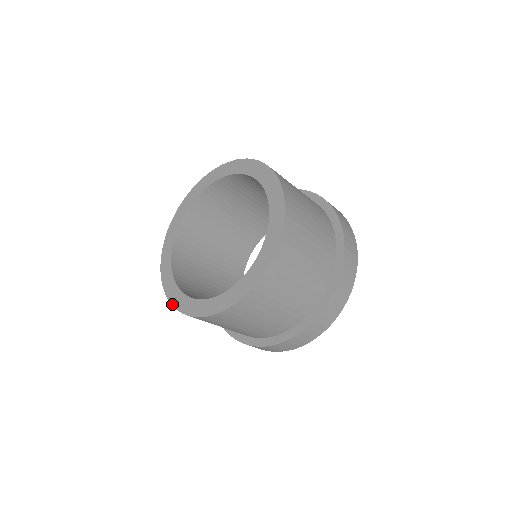
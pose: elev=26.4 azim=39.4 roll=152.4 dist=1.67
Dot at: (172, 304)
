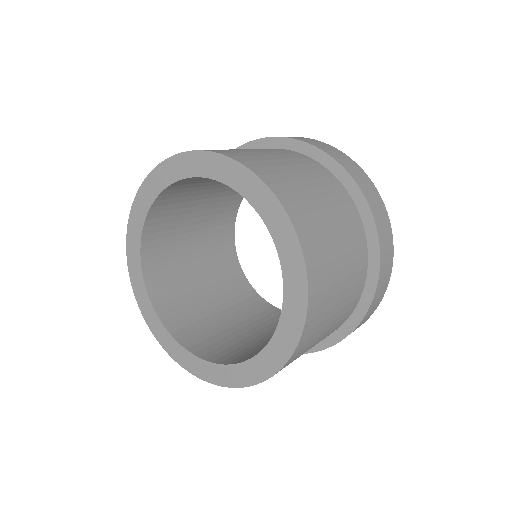
Dot at: occluded
